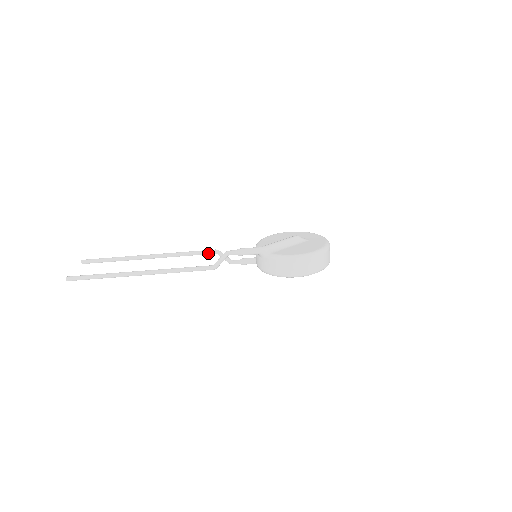
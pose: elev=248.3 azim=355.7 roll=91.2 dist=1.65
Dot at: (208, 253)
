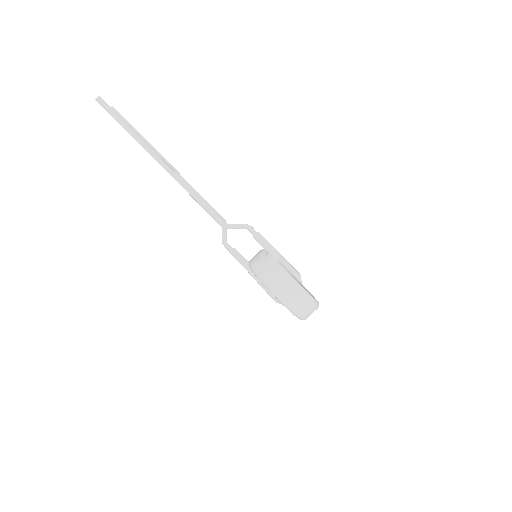
Dot at: occluded
